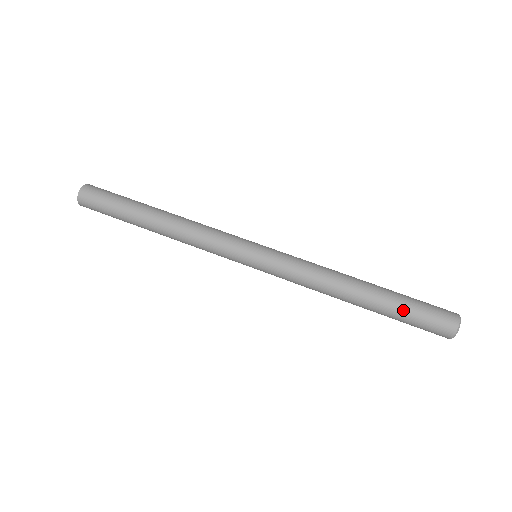
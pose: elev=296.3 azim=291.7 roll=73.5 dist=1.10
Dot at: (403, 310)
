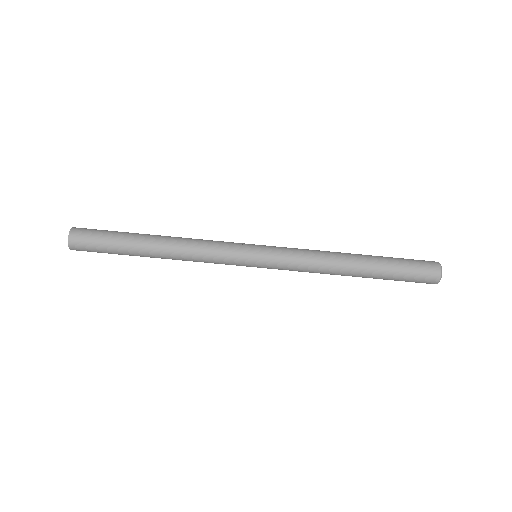
Dot at: (395, 270)
